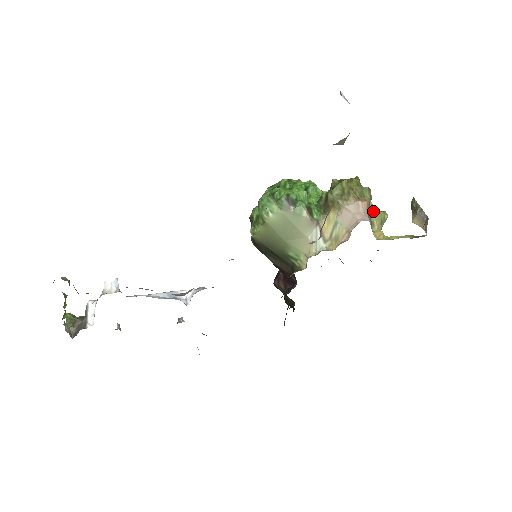
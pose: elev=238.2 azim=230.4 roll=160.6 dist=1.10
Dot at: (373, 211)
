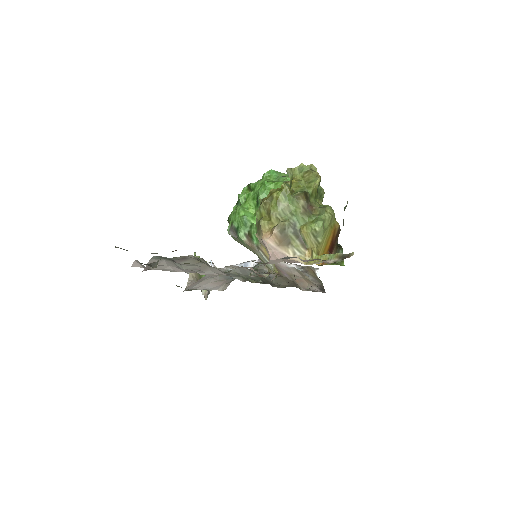
Dot at: (303, 225)
